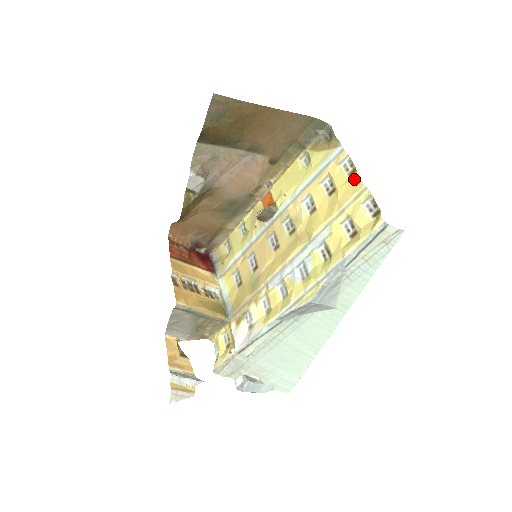
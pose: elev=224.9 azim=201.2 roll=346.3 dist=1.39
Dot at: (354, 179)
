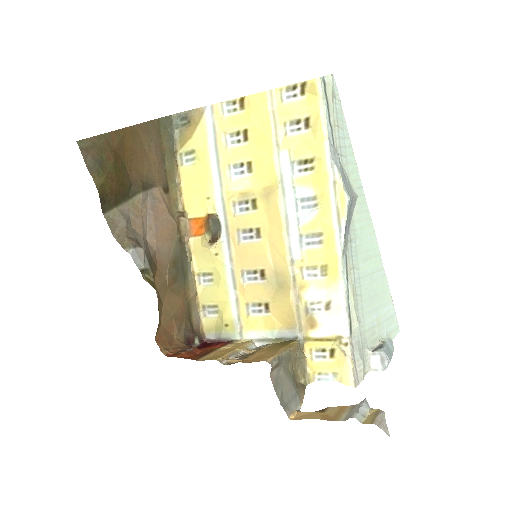
Dot at: (252, 102)
